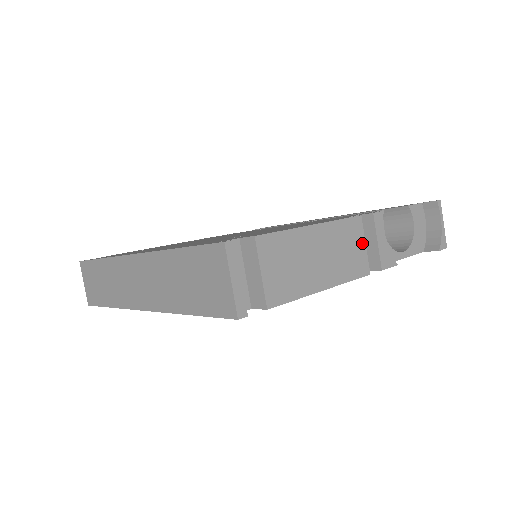
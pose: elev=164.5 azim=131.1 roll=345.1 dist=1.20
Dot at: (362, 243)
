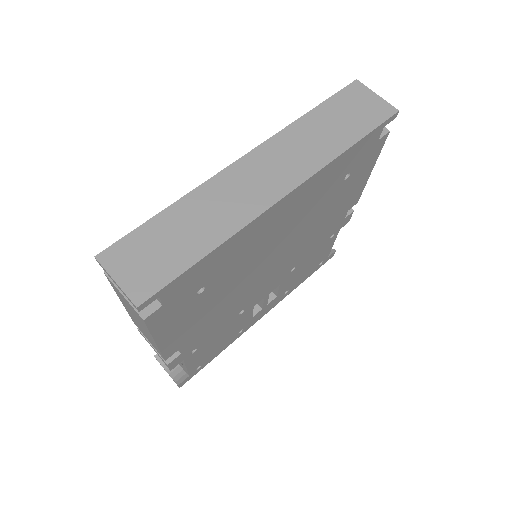
Dot at: occluded
